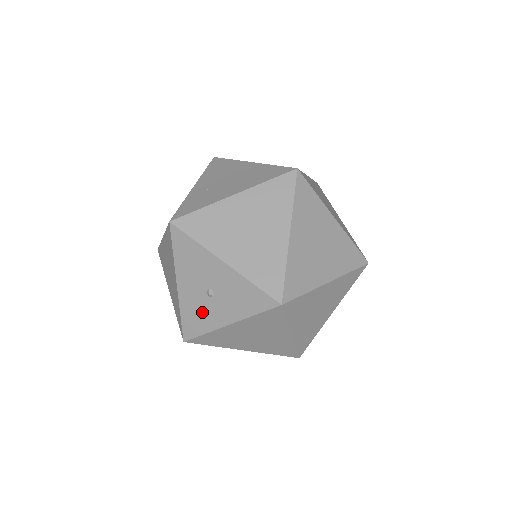
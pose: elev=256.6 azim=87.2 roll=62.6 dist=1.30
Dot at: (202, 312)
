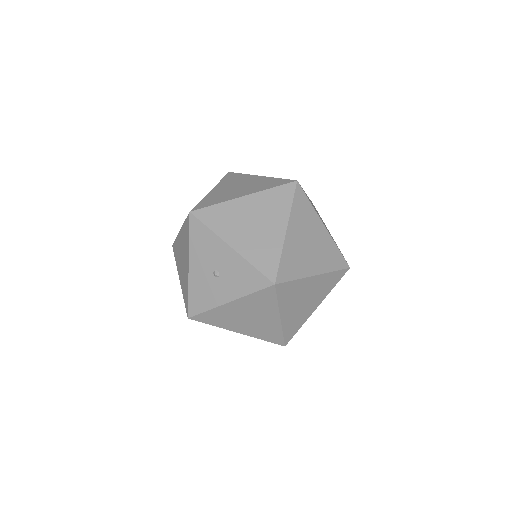
Dot at: (207, 291)
